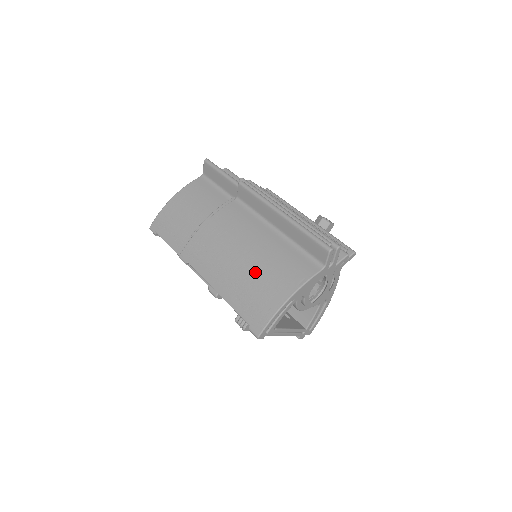
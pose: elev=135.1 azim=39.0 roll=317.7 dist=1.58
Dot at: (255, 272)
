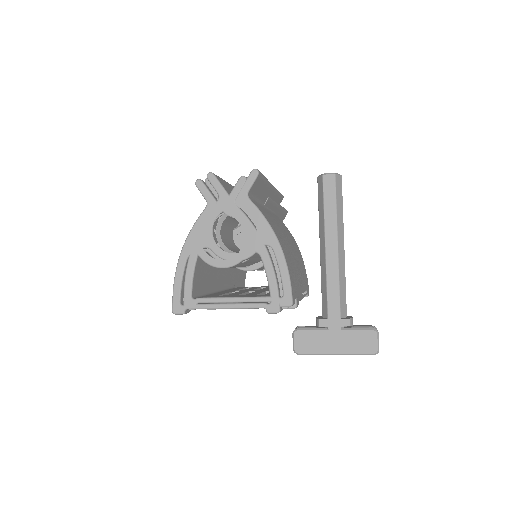
Dot at: occluded
